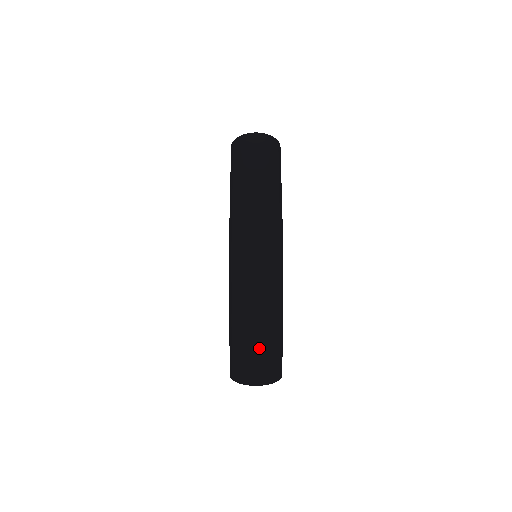
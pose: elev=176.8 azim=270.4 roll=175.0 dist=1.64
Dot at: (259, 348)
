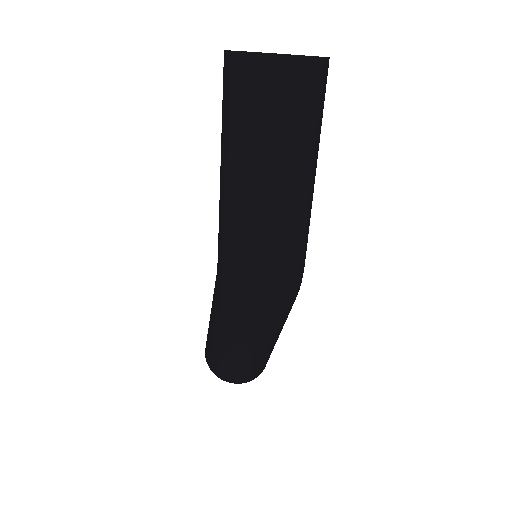
Dot at: (250, 365)
